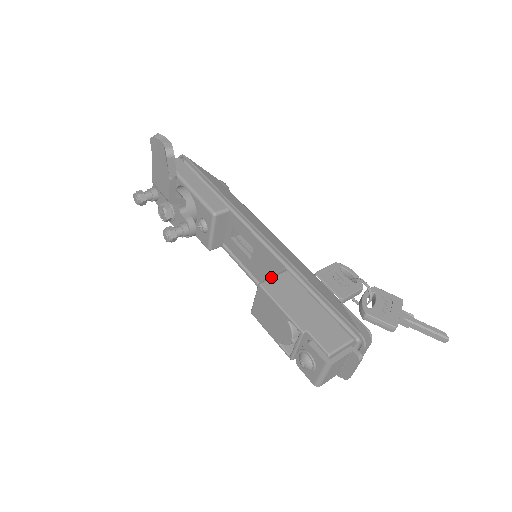
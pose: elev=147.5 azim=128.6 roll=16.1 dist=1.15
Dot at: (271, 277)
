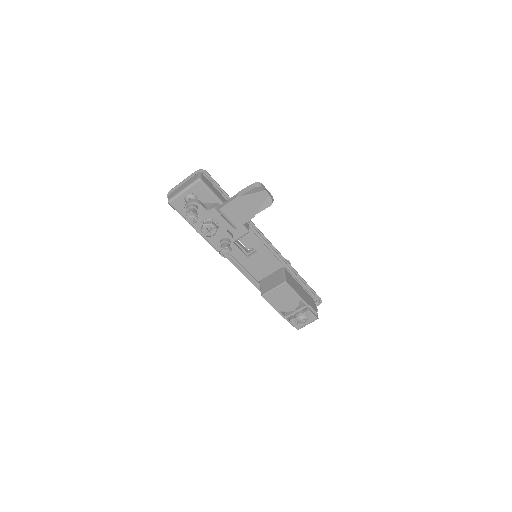
Dot at: (285, 275)
